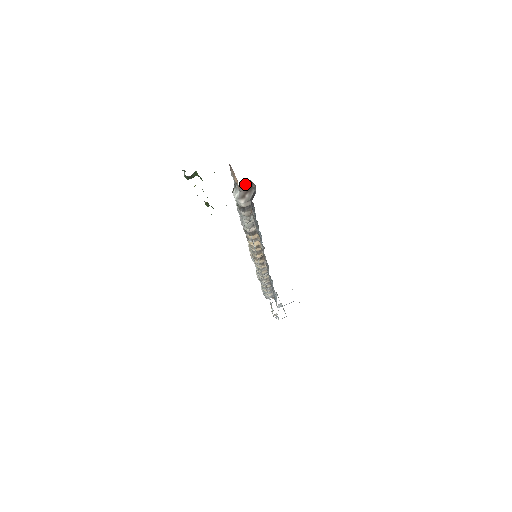
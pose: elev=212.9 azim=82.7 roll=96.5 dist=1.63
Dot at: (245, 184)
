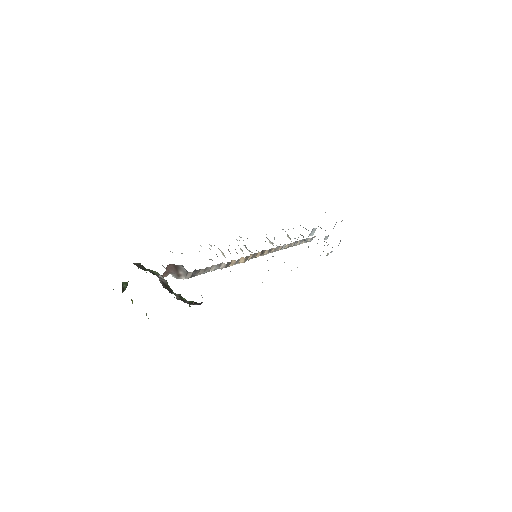
Dot at: (167, 270)
